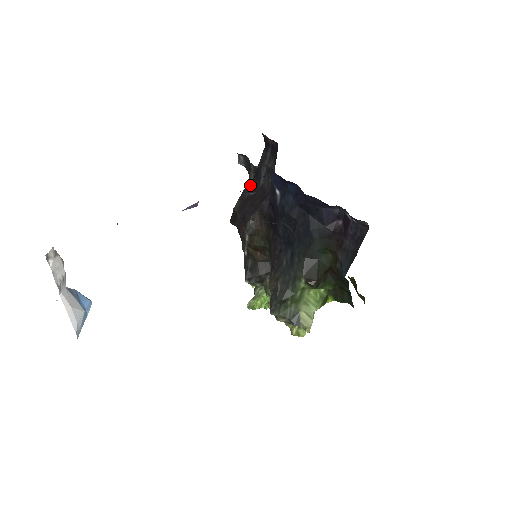
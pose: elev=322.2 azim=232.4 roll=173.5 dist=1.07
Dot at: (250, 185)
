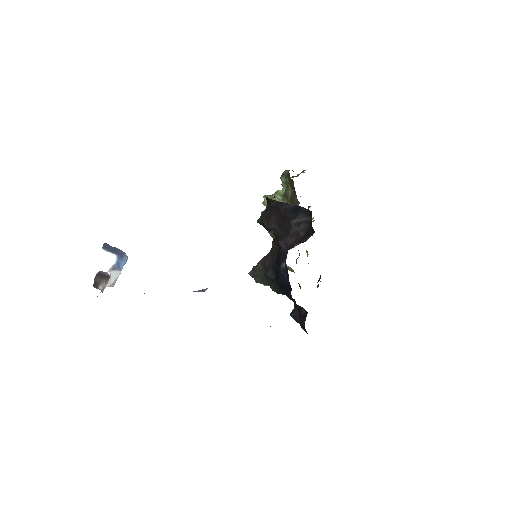
Dot at: (272, 241)
